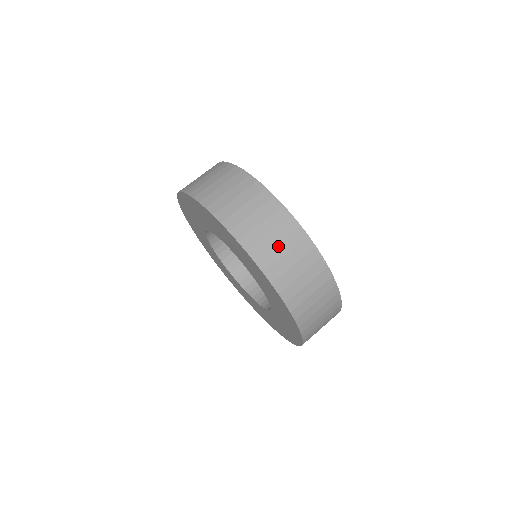
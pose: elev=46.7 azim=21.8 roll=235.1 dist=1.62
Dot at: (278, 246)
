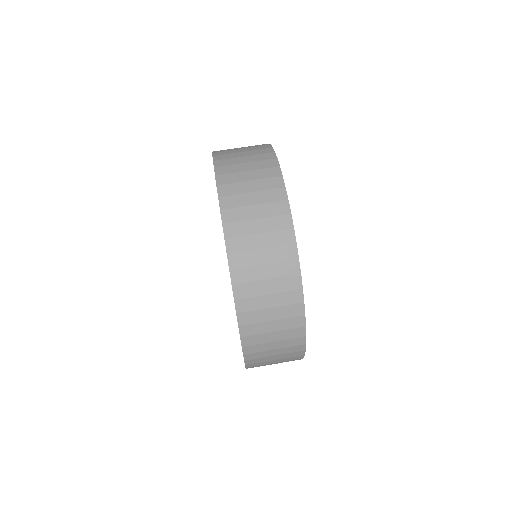
Dot at: (244, 164)
